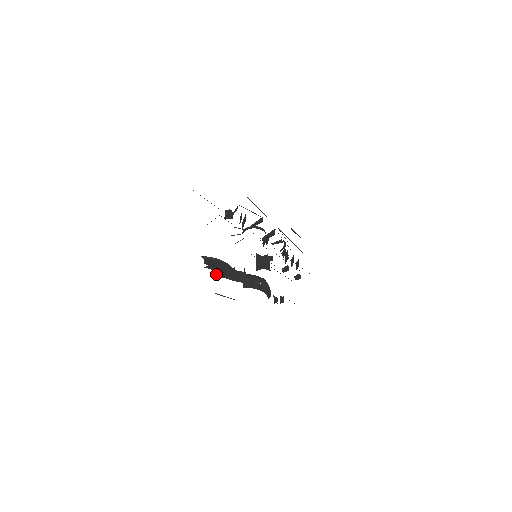
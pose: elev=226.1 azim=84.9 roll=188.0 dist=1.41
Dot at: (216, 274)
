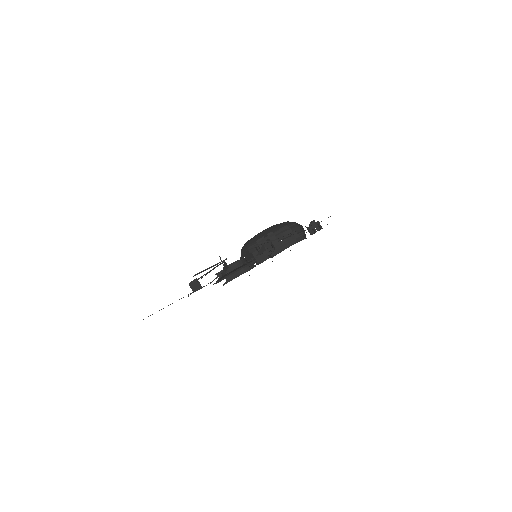
Dot at: occluded
